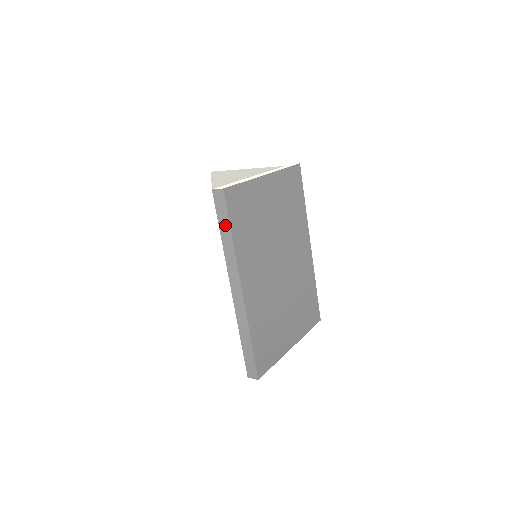
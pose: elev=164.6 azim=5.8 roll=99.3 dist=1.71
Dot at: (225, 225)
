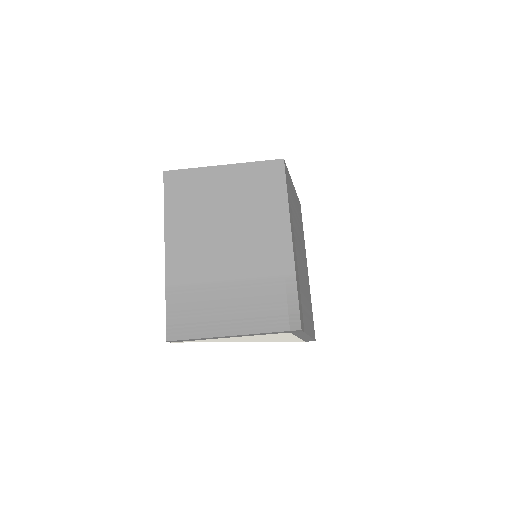
Dot at: occluded
